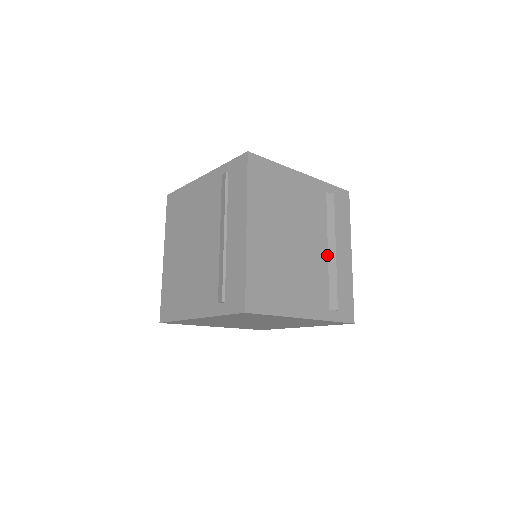
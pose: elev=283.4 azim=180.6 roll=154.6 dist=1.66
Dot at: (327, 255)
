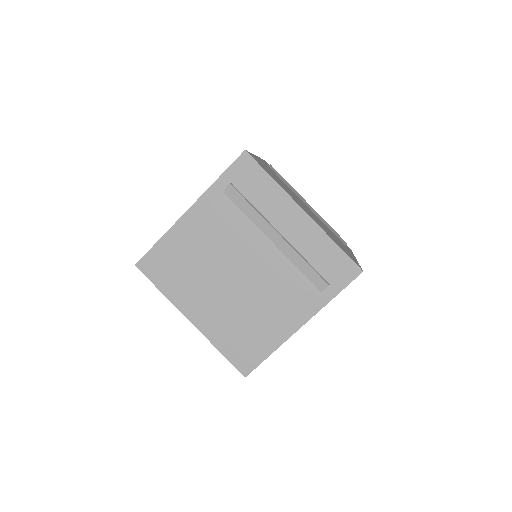
Dot at: (311, 210)
